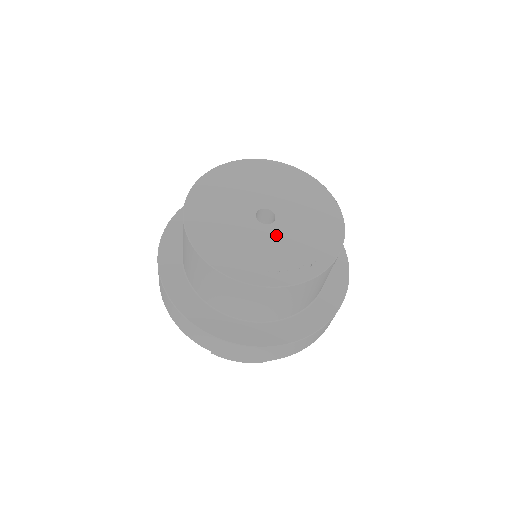
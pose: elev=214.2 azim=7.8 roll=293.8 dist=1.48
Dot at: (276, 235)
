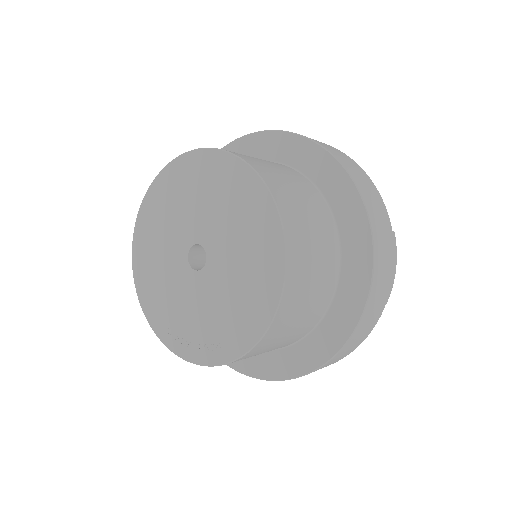
Dot at: (195, 290)
